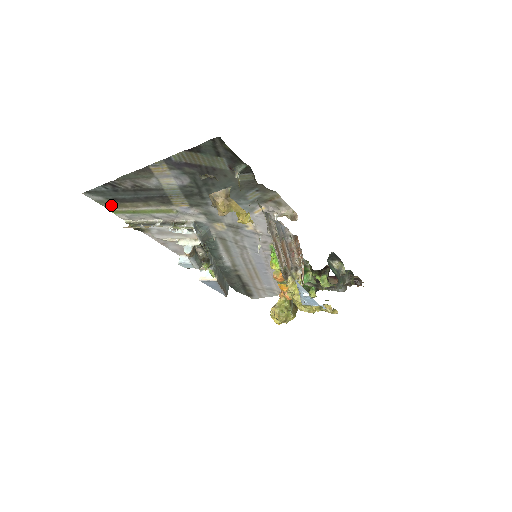
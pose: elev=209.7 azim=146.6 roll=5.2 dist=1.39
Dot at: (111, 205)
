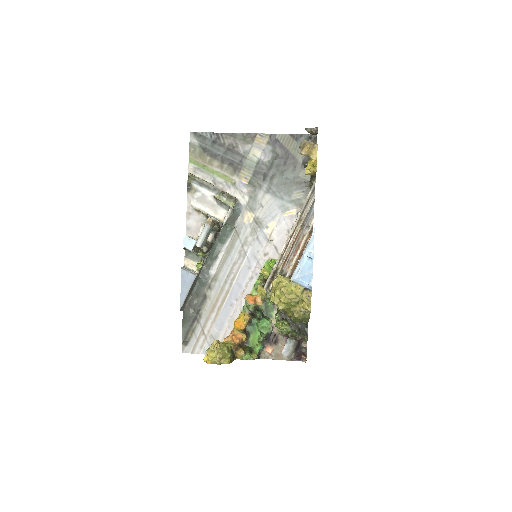
Dot at: (196, 153)
